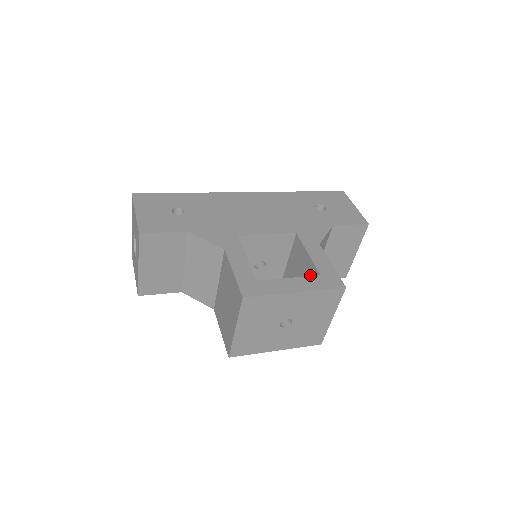
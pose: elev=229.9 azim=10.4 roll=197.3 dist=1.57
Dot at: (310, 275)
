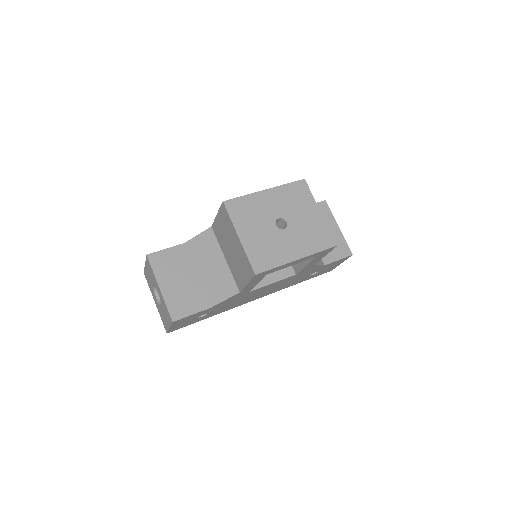
Dot at: occluded
